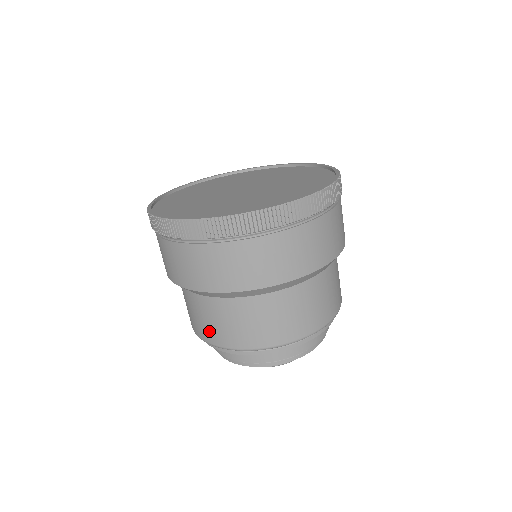
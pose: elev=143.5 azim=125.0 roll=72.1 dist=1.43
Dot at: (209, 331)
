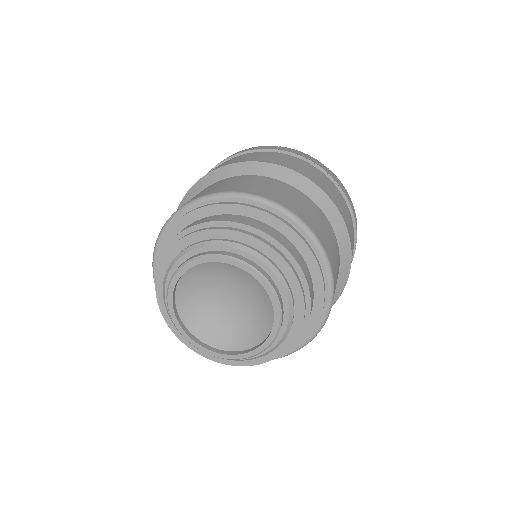
Dot at: occluded
